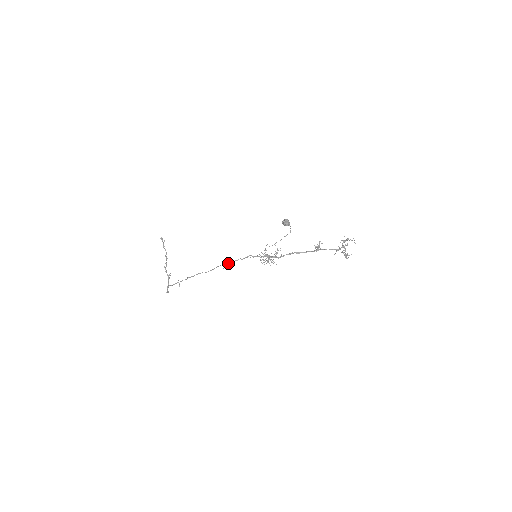
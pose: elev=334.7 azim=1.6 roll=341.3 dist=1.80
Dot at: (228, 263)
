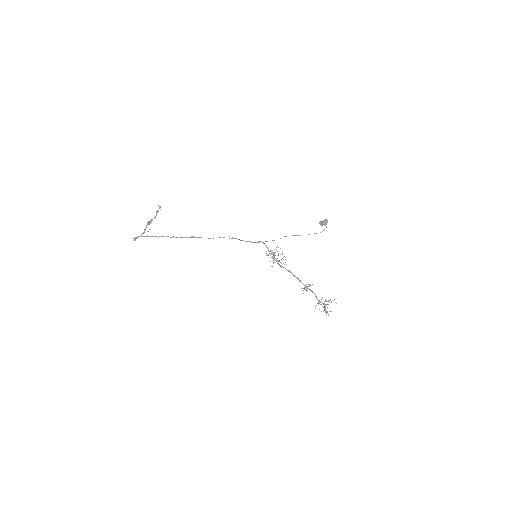
Dot at: (236, 238)
